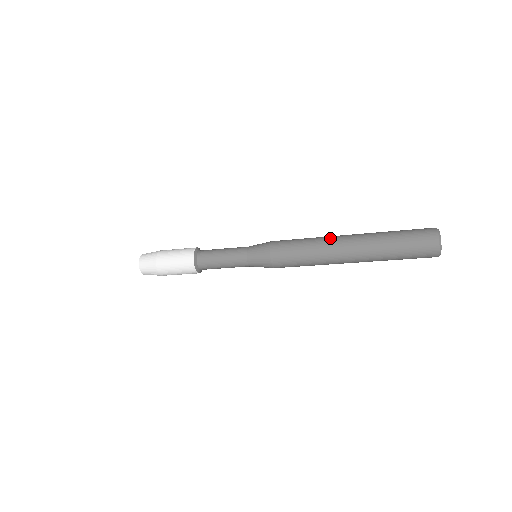
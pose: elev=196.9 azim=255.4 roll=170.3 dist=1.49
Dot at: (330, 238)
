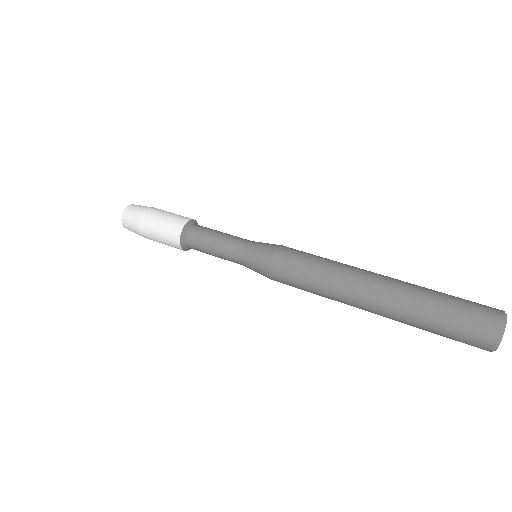
Dot at: (346, 288)
